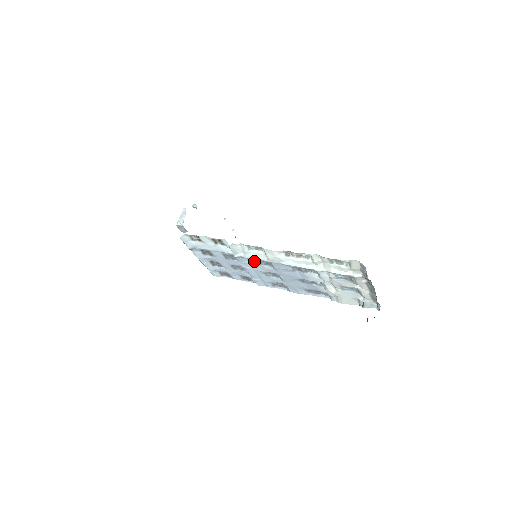
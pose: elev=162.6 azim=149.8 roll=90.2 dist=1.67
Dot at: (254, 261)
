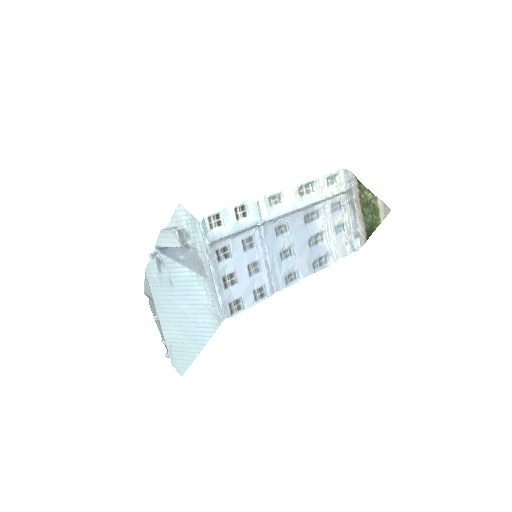
Dot at: (273, 230)
